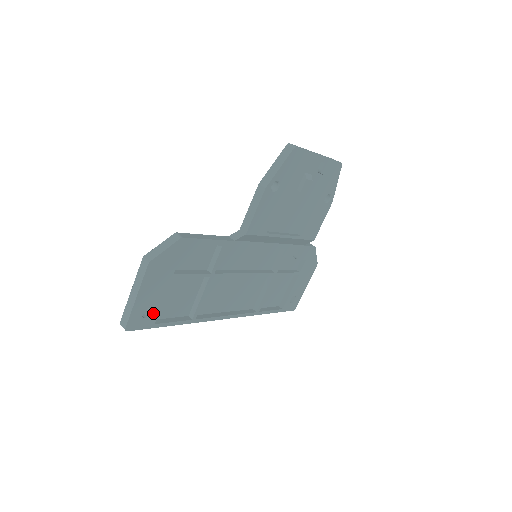
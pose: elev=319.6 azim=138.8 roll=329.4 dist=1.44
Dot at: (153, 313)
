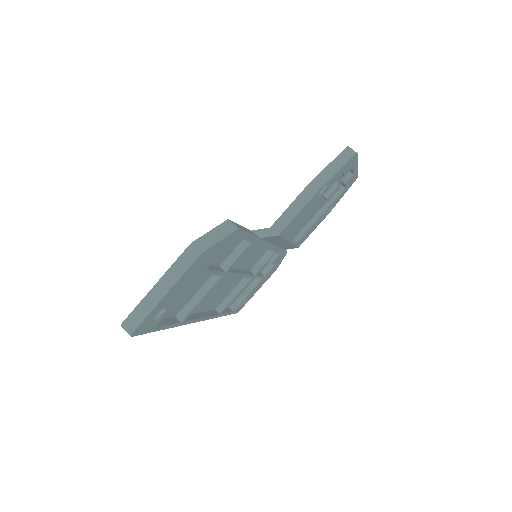
Dot at: (163, 314)
